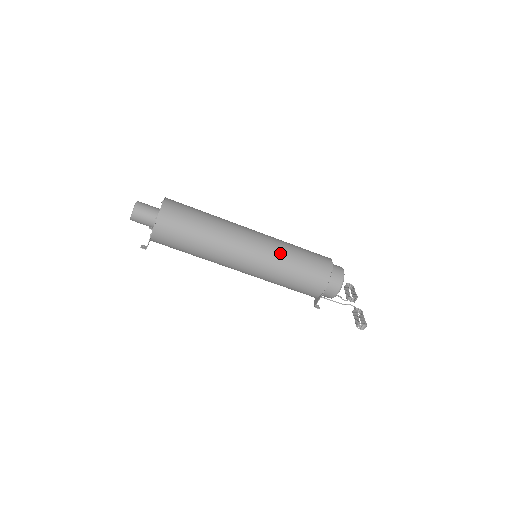
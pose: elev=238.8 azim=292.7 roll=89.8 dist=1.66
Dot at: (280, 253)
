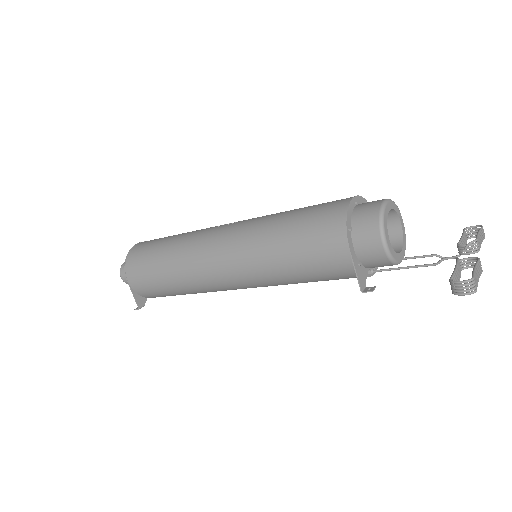
Dot at: (258, 230)
